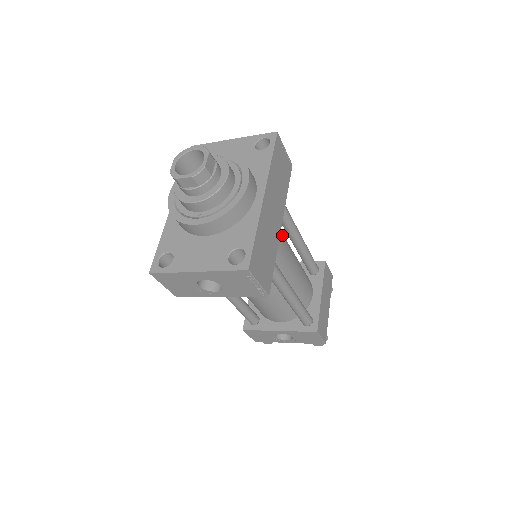
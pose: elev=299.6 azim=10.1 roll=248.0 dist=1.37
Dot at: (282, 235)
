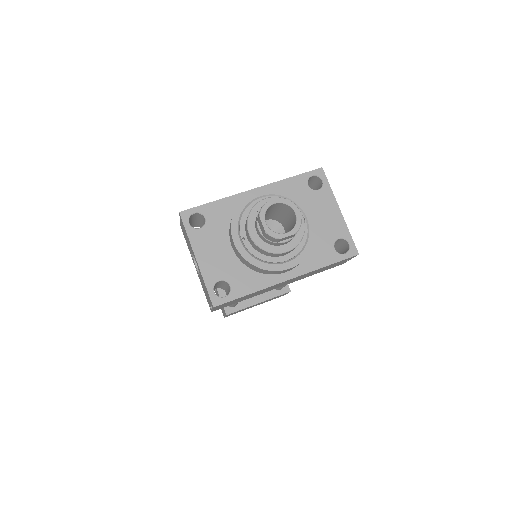
Dot at: occluded
